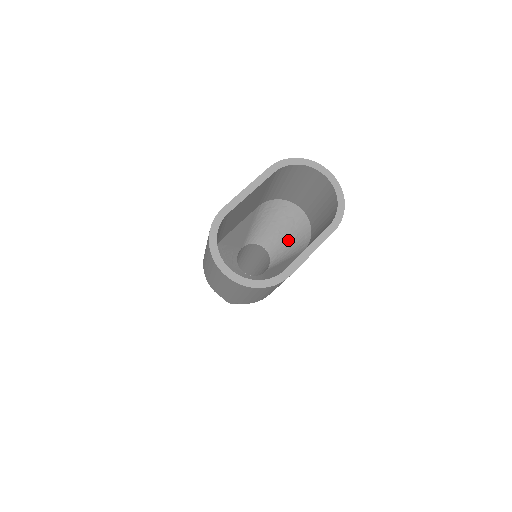
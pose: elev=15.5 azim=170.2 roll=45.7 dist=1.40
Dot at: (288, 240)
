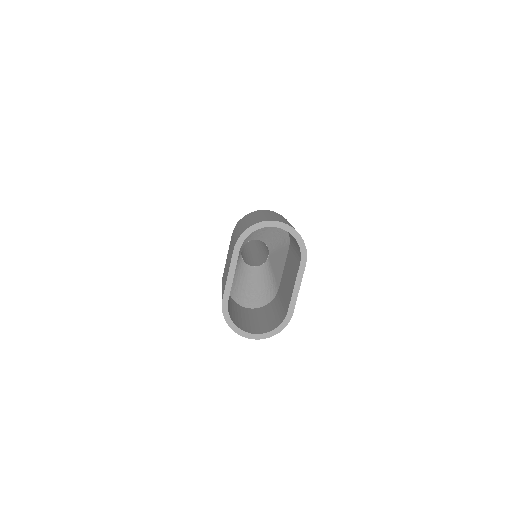
Dot at: (272, 233)
